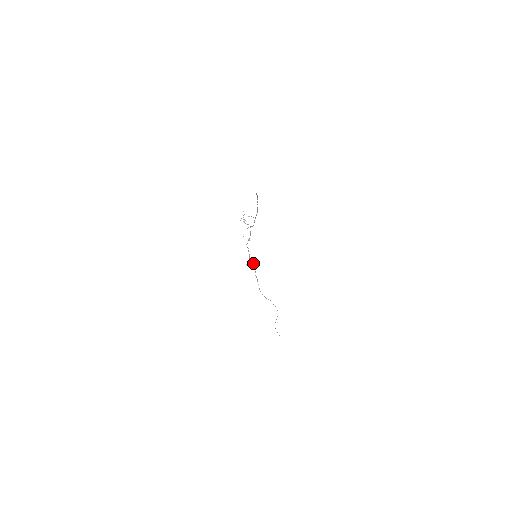
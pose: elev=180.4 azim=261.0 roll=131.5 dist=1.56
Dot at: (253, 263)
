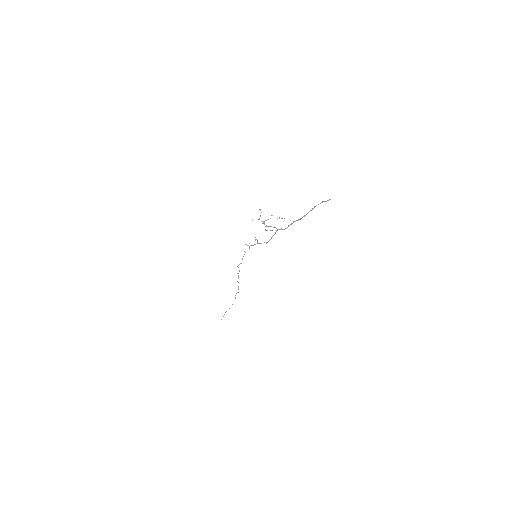
Dot at: occluded
